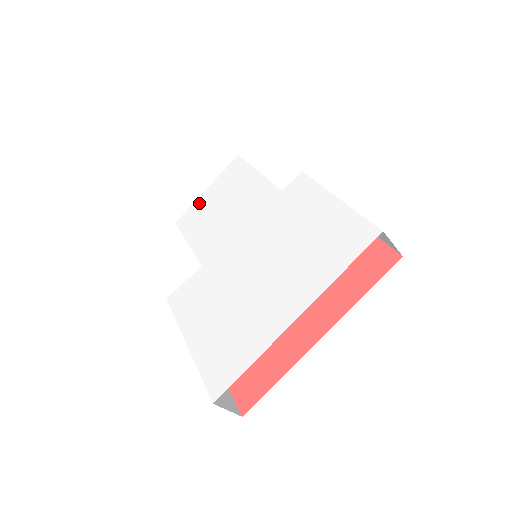
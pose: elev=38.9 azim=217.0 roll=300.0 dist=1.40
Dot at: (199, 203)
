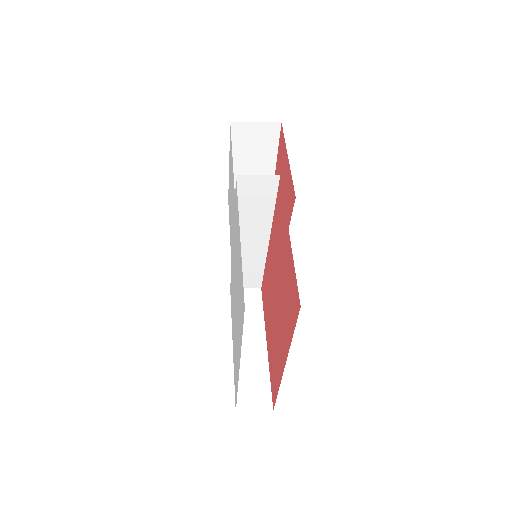
Dot at: occluded
